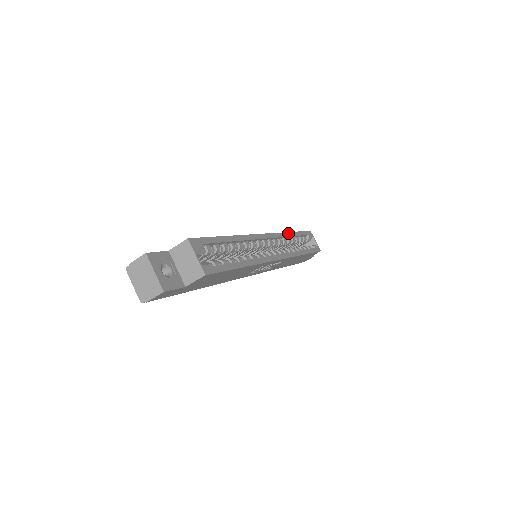
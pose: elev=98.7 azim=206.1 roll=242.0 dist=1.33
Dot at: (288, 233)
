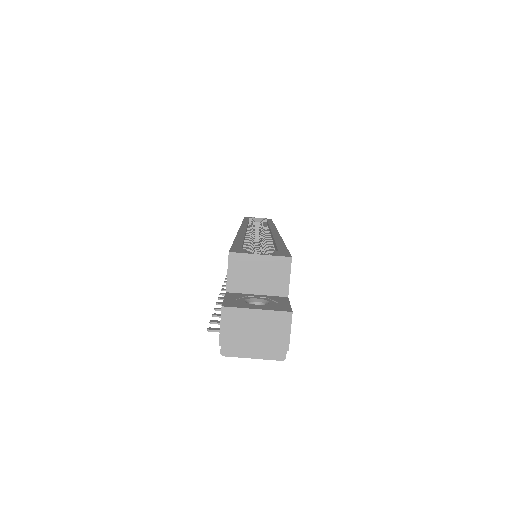
Dot at: (243, 222)
